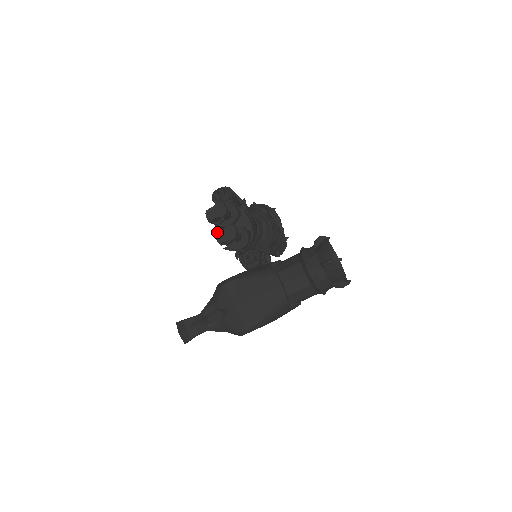
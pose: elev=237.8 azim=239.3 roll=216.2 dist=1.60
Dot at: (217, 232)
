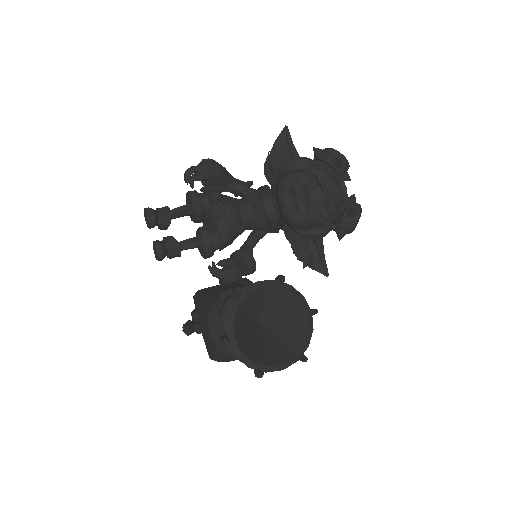
Dot at: (162, 241)
